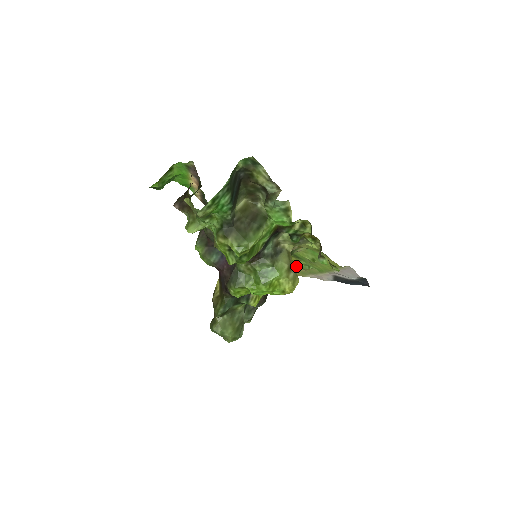
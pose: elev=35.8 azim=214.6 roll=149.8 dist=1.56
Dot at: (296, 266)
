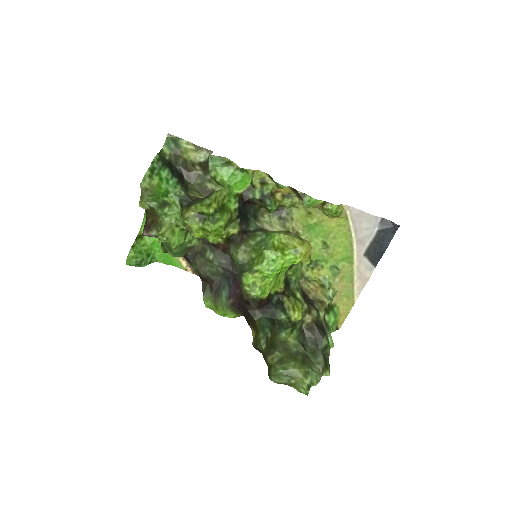
Dot at: (327, 281)
